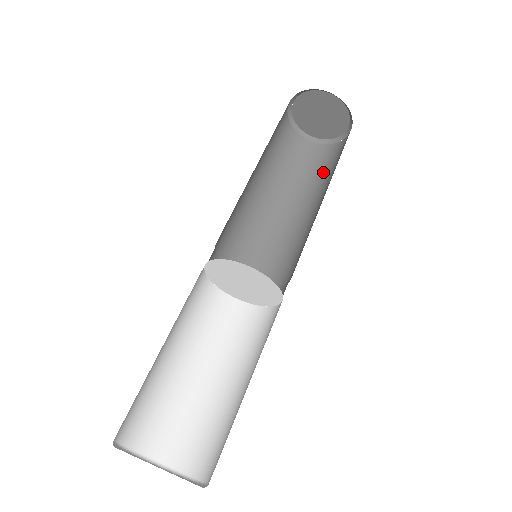
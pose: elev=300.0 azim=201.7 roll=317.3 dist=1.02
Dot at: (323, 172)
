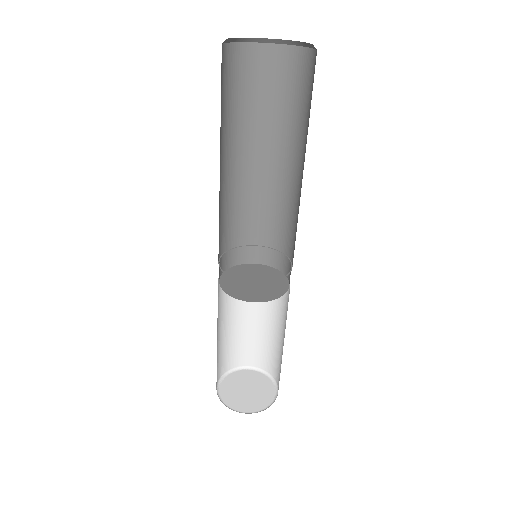
Dot at: (268, 101)
